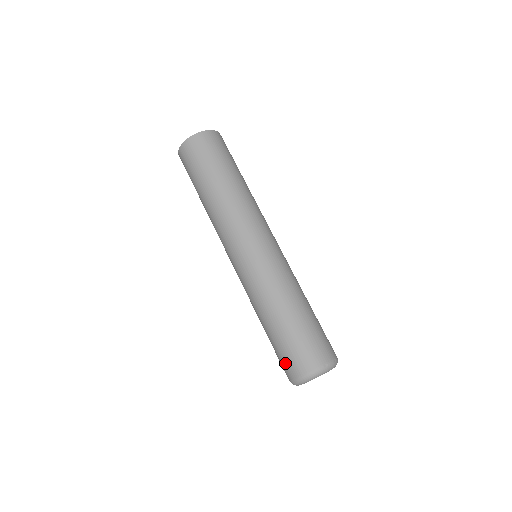
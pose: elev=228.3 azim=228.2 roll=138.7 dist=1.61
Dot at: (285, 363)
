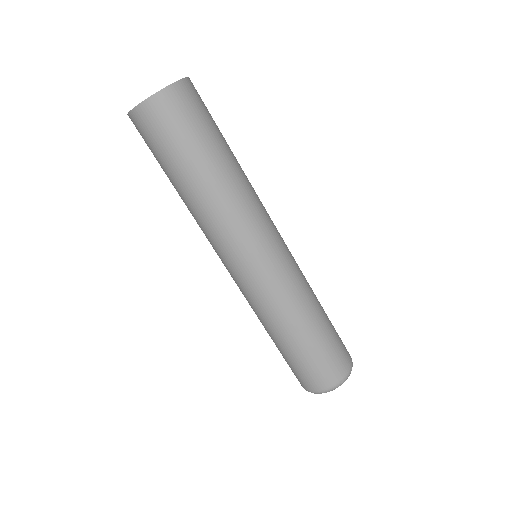
Dot at: (309, 377)
